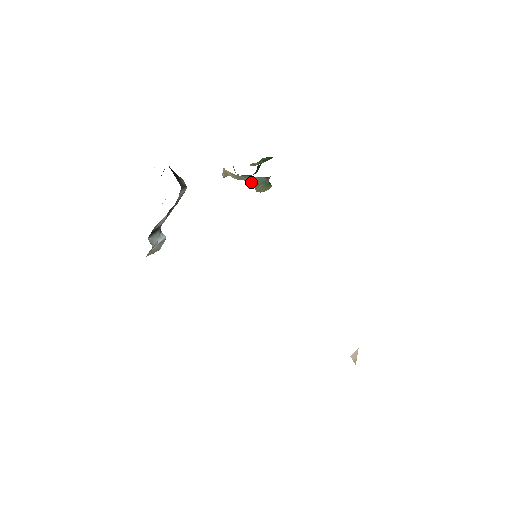
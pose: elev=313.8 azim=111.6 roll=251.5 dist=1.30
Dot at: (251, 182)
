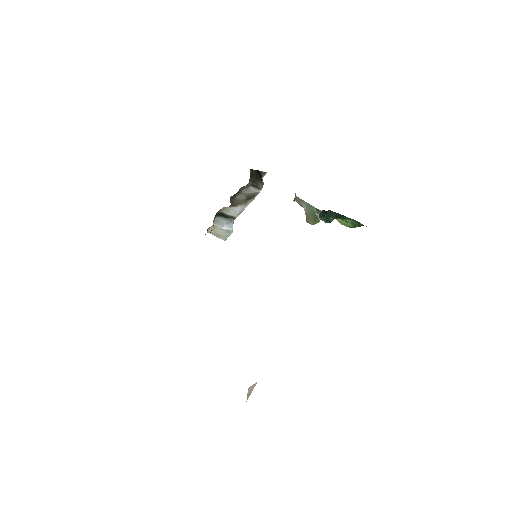
Dot at: (305, 208)
